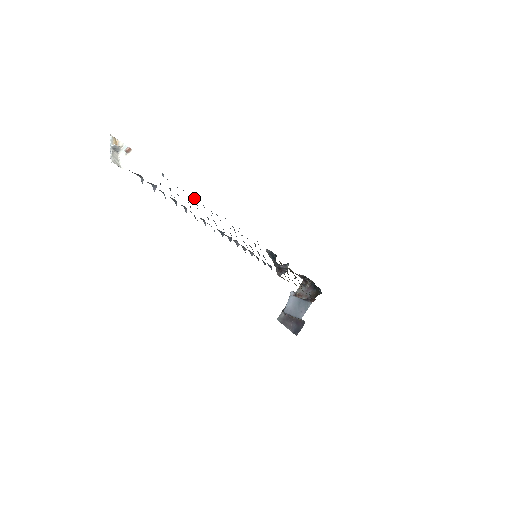
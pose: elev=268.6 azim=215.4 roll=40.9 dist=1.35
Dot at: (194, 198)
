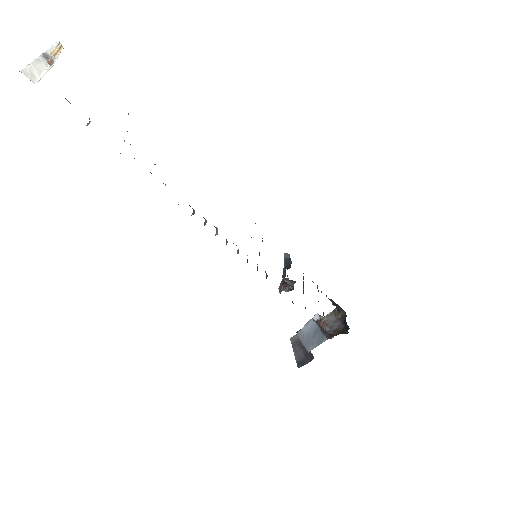
Dot at: occluded
